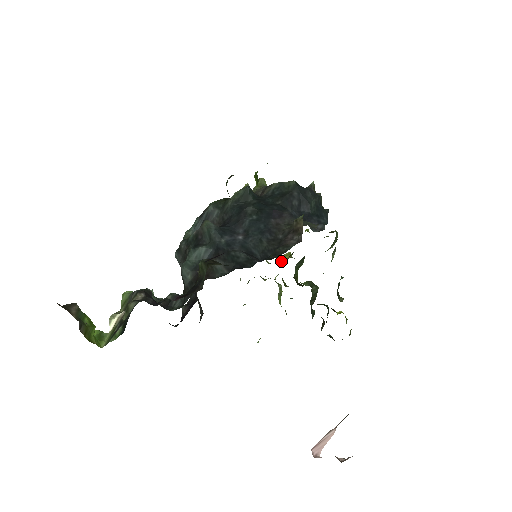
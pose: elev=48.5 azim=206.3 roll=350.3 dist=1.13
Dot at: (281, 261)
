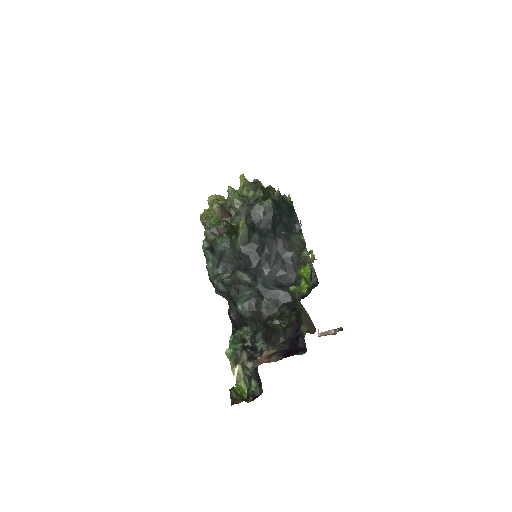
Dot at: occluded
